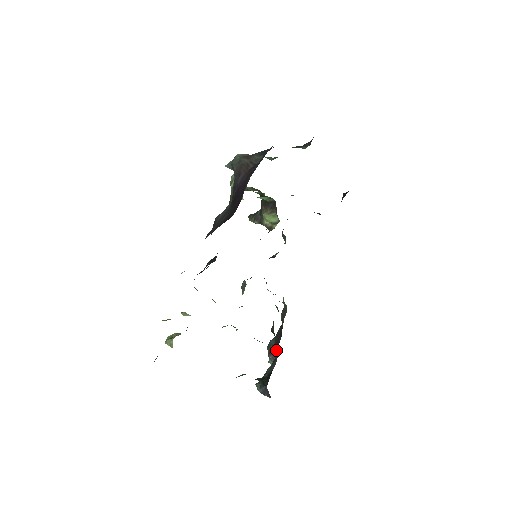
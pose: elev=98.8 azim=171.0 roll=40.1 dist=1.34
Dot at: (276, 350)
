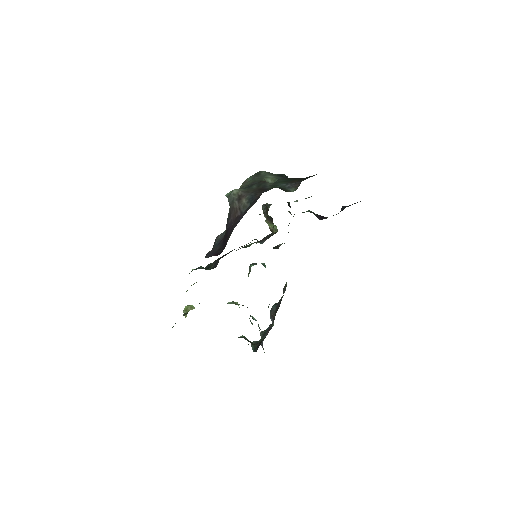
Dot at: (274, 317)
